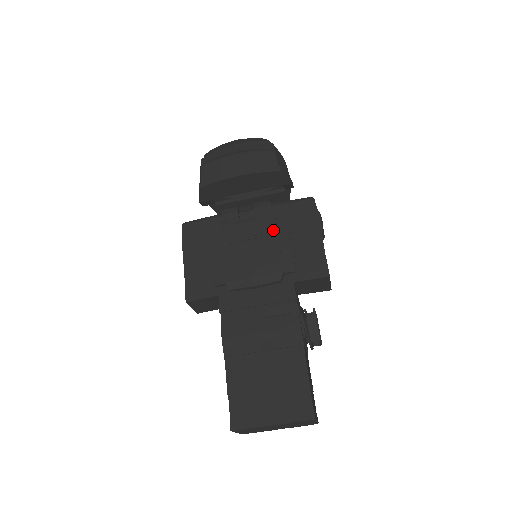
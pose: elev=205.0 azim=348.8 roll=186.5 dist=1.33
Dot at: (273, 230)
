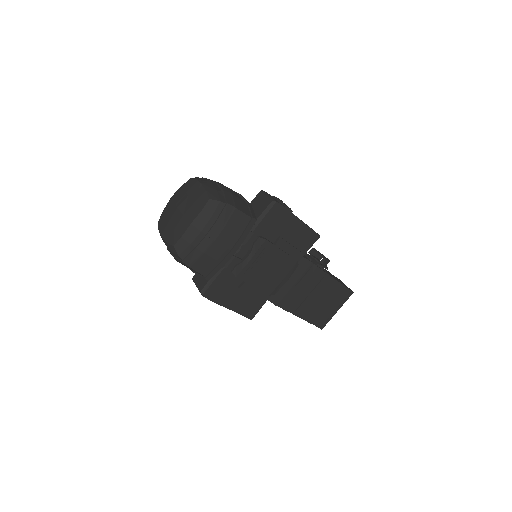
Dot at: (272, 247)
